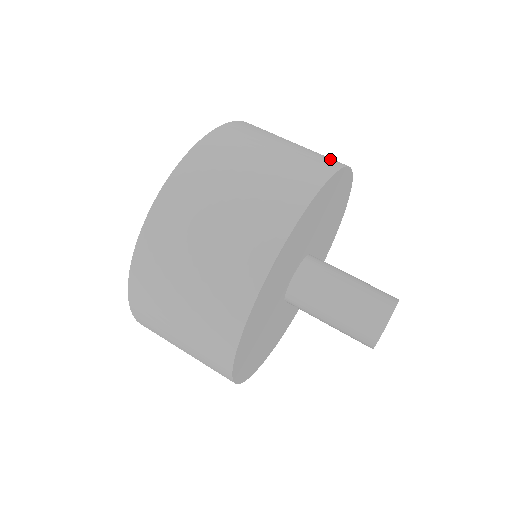
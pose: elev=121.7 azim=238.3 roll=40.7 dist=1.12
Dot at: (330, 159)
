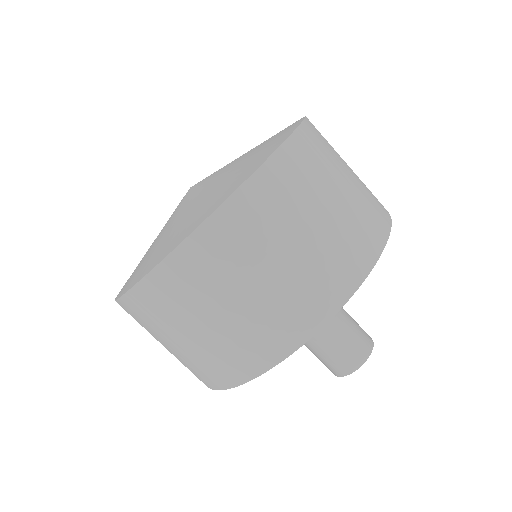
Dot at: (269, 344)
